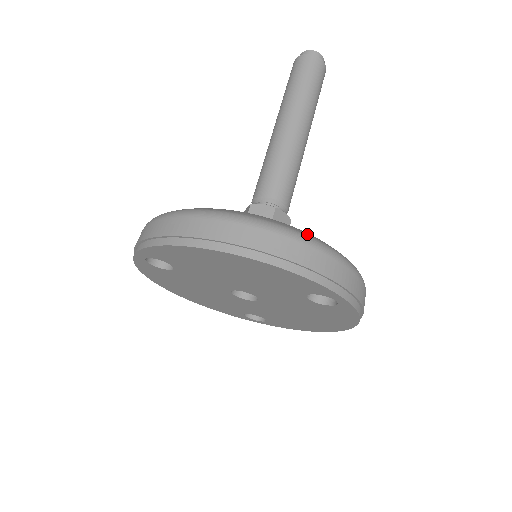
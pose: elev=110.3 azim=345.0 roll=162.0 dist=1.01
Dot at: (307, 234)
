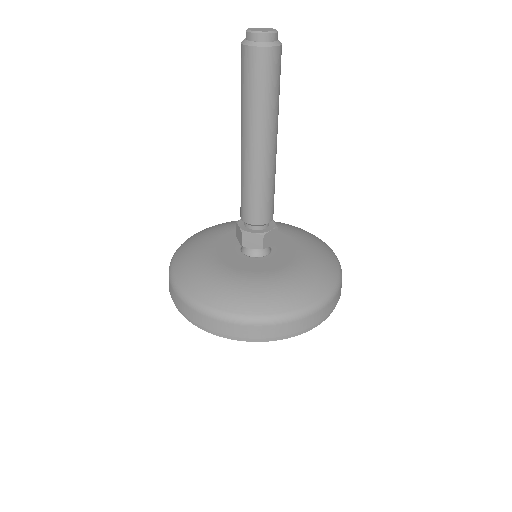
Dot at: (295, 307)
